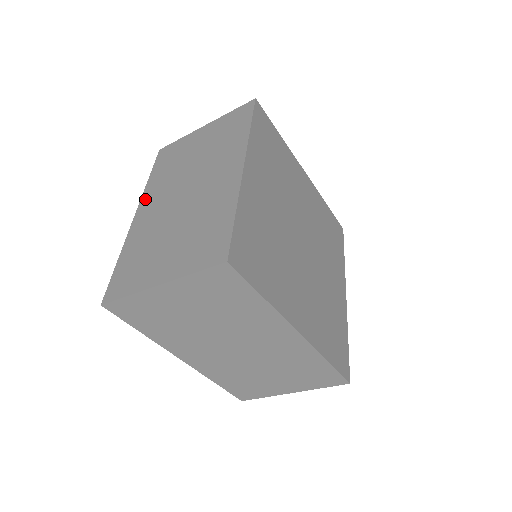
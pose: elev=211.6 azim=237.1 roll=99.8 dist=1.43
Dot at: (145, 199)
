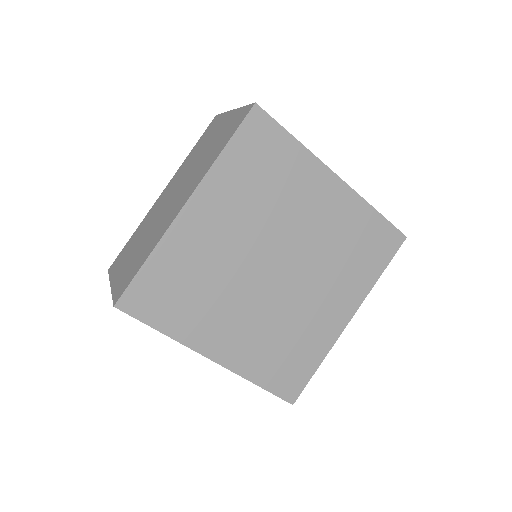
Dot at: (173, 178)
